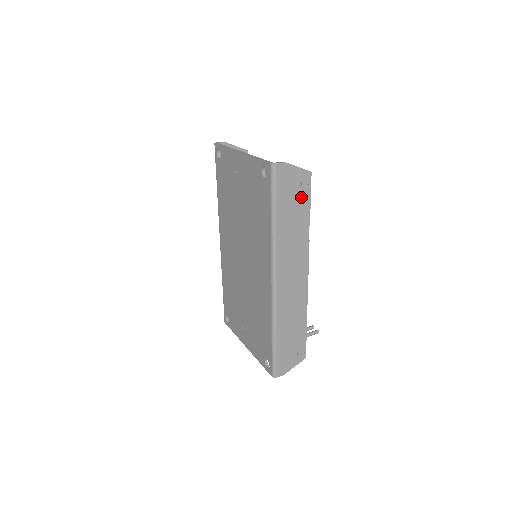
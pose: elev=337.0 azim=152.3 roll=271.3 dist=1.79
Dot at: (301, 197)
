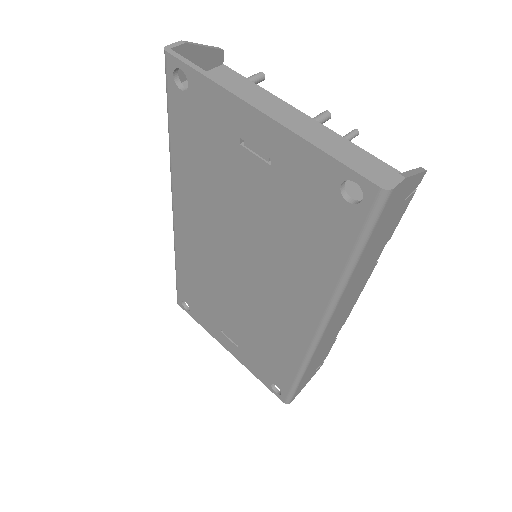
Dot at: (396, 216)
